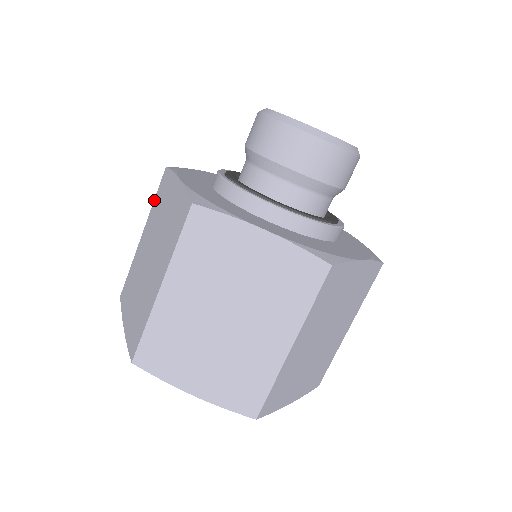
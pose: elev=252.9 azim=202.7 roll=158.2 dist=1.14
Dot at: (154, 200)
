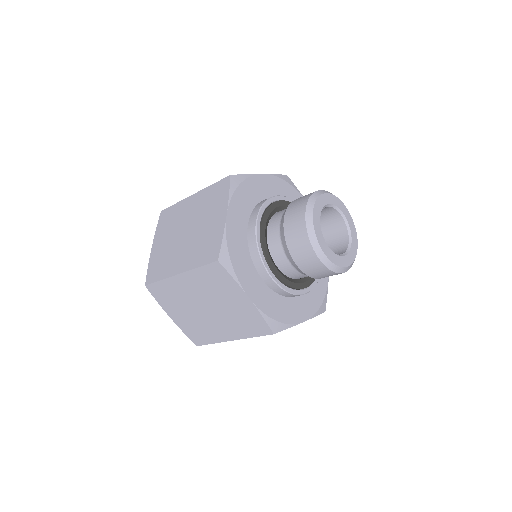
Dot at: (211, 185)
